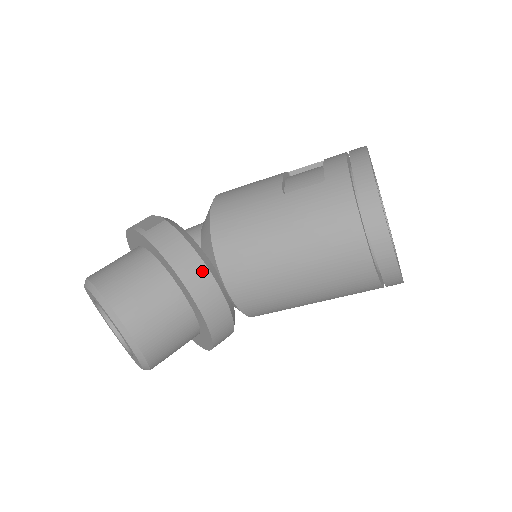
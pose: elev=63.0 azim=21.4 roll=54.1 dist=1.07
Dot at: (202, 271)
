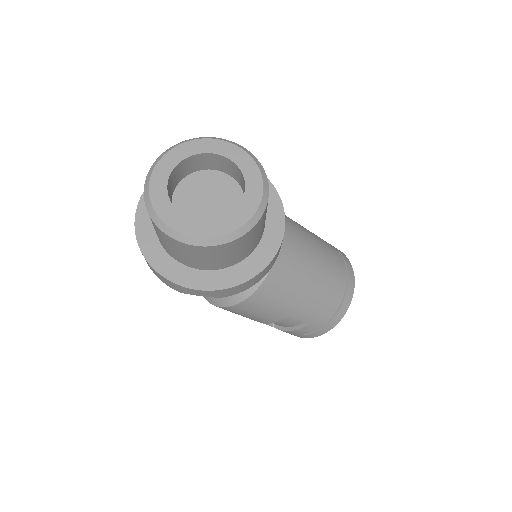
Dot at: occluded
